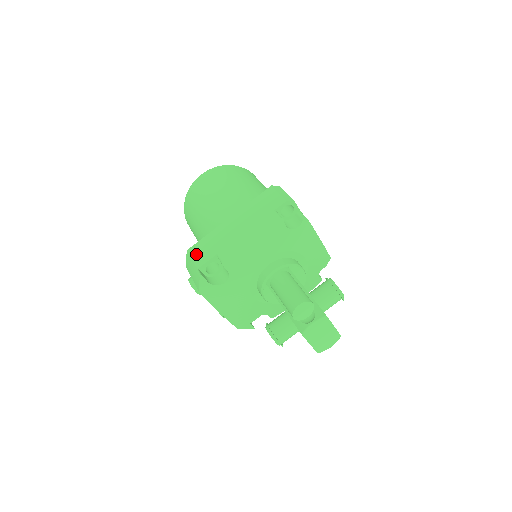
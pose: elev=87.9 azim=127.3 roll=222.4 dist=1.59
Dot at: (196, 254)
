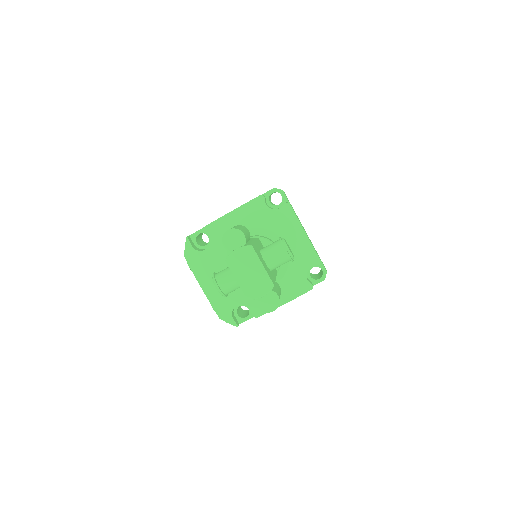
Dot at: occluded
